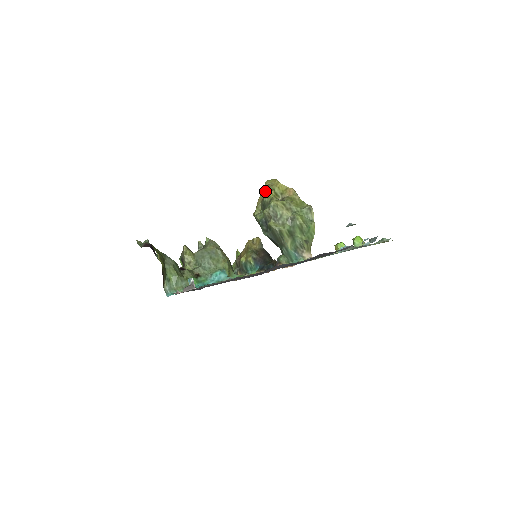
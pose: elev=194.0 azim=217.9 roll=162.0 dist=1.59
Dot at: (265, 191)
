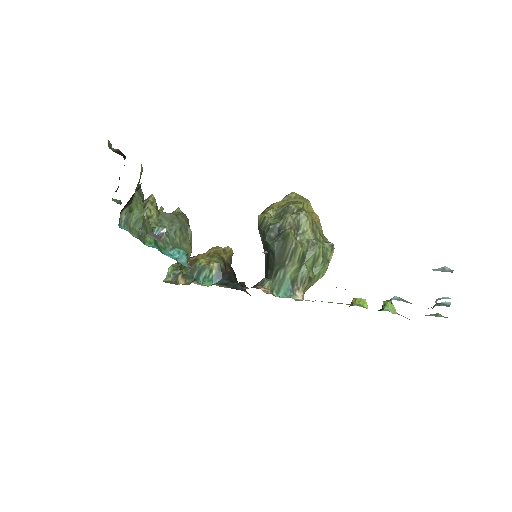
Dot at: (287, 200)
